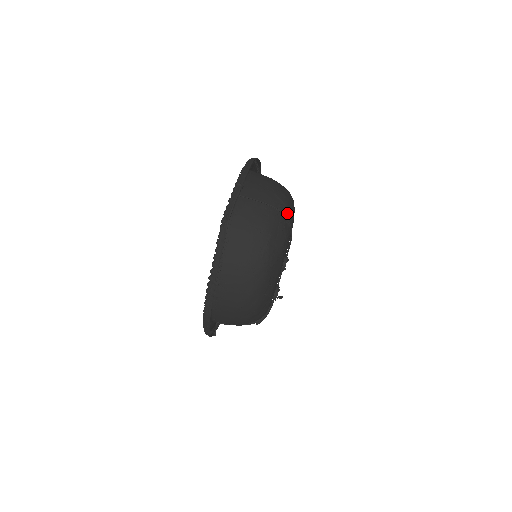
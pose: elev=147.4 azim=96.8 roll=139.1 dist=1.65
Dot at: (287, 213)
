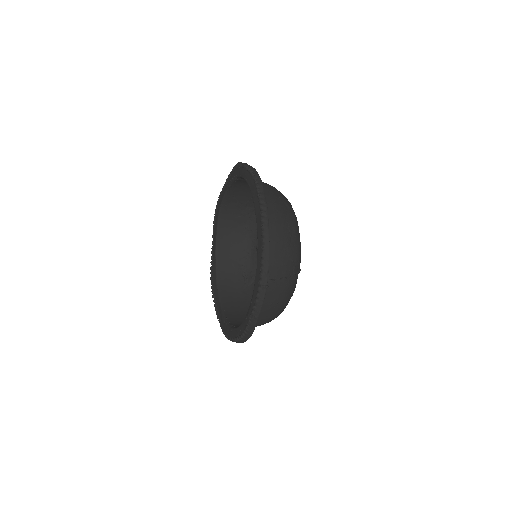
Dot at: (299, 266)
